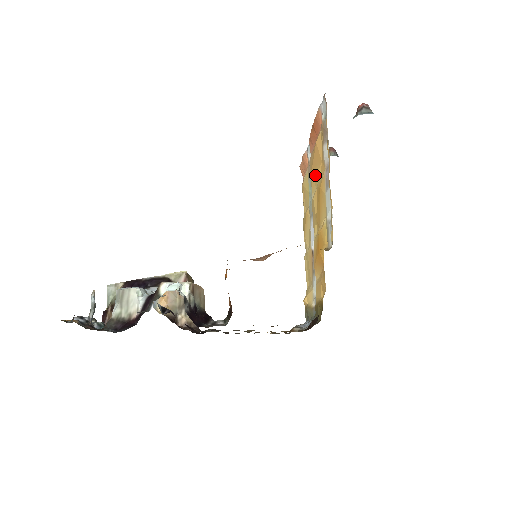
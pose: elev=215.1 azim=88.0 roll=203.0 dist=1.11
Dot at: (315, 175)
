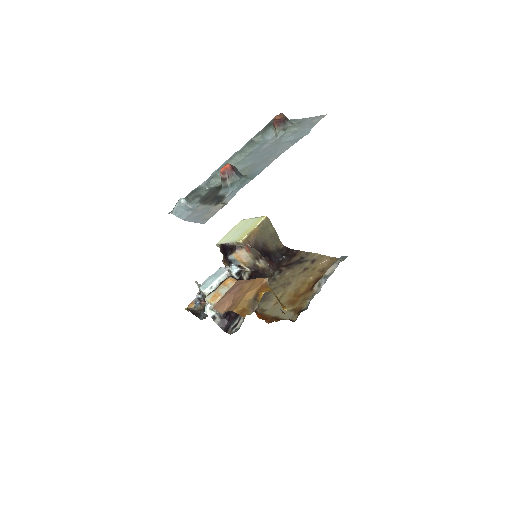
Dot at: occluded
